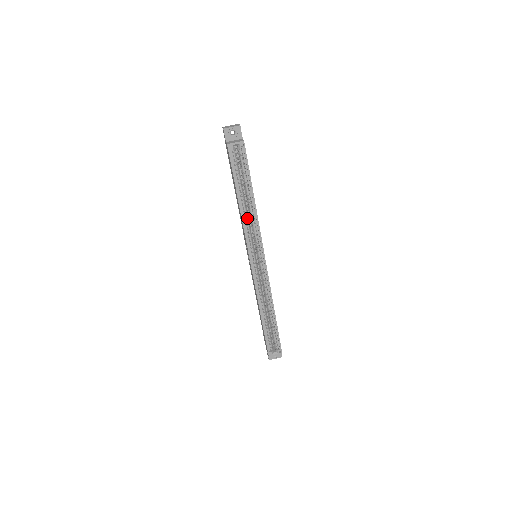
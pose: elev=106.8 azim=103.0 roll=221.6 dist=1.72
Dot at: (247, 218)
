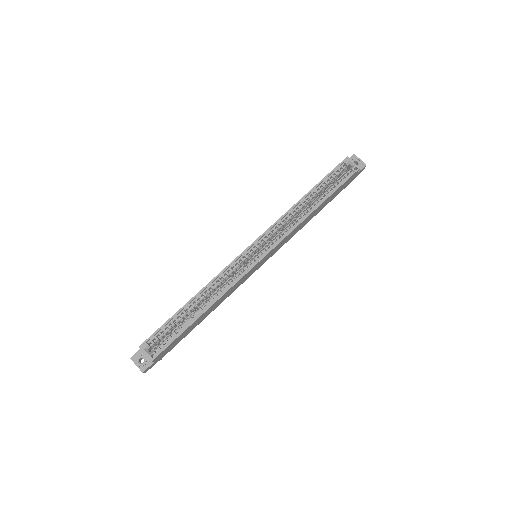
Dot at: (293, 215)
